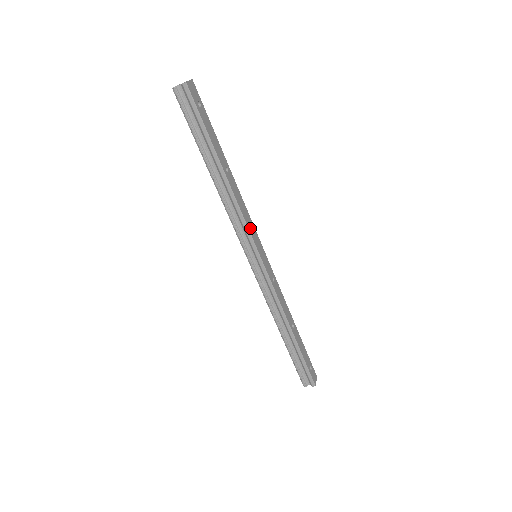
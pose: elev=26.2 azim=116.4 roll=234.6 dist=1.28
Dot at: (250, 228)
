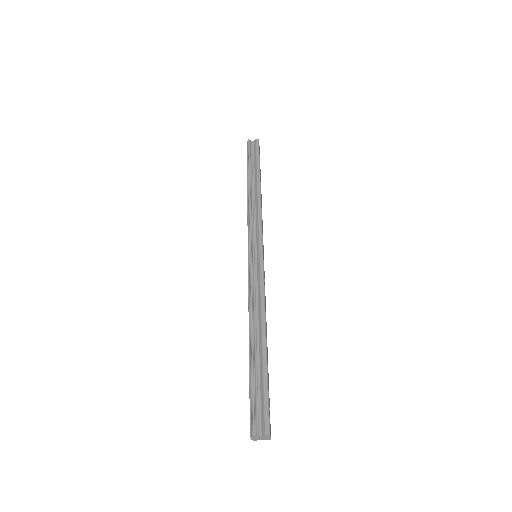
Dot at: (262, 229)
